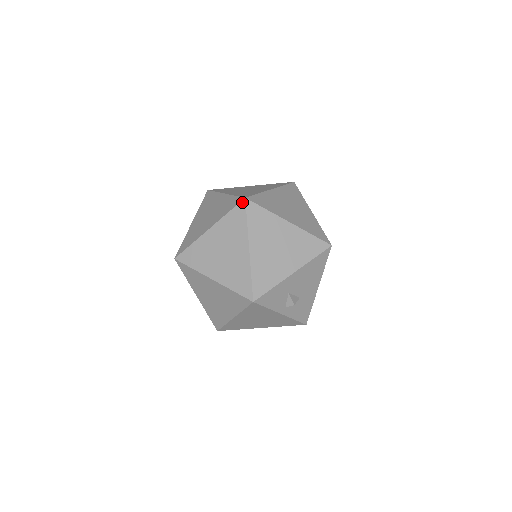
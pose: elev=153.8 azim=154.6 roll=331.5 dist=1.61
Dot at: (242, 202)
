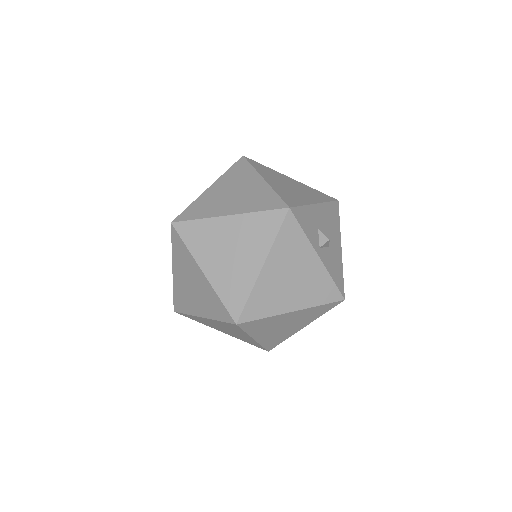
Dot at: (241, 159)
